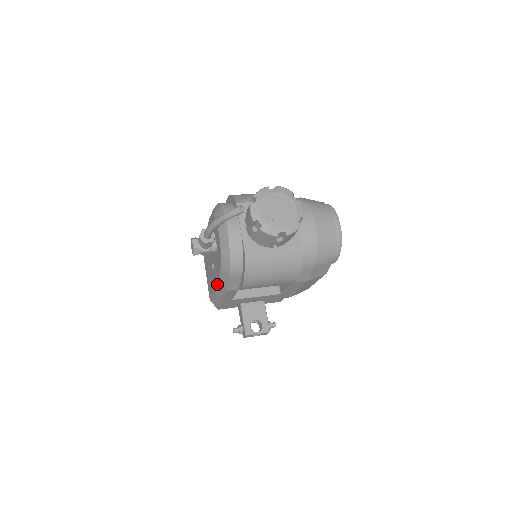
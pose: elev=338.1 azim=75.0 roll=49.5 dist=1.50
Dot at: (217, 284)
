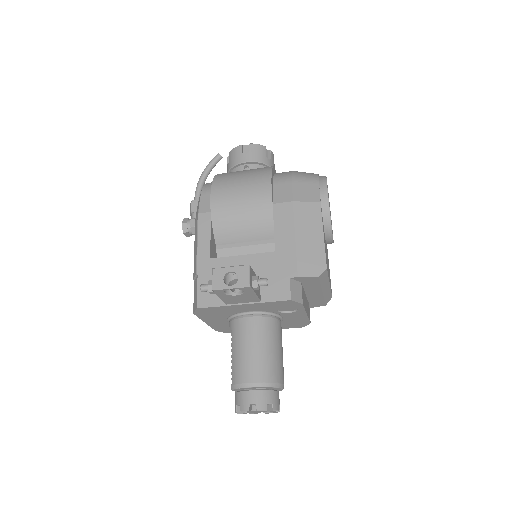
Dot at: (195, 233)
